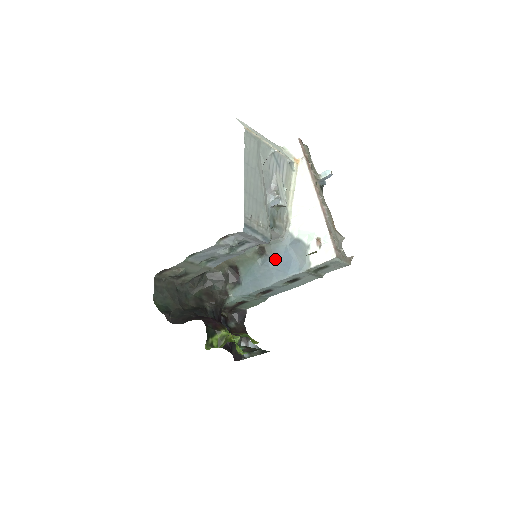
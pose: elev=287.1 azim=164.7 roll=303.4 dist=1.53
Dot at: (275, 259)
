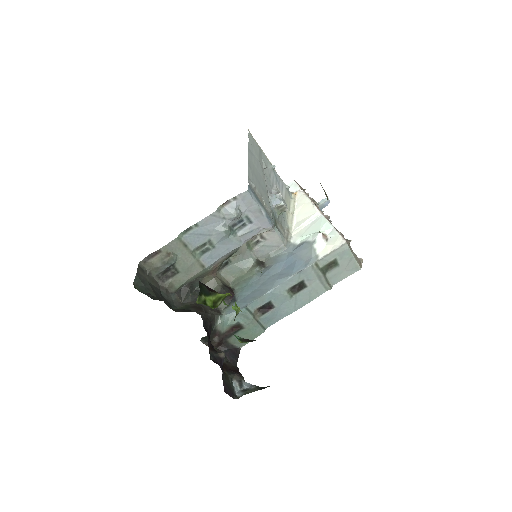
Dot at: (276, 267)
